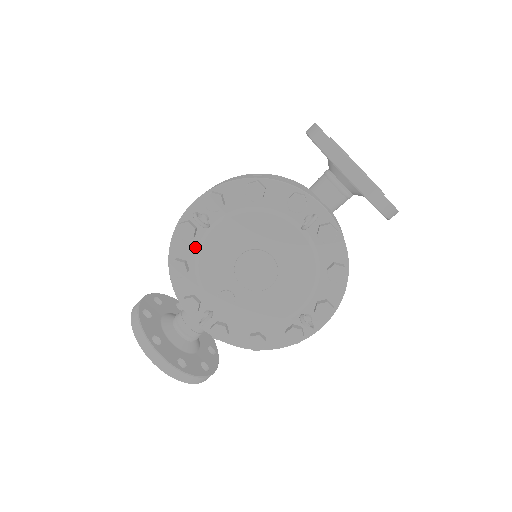
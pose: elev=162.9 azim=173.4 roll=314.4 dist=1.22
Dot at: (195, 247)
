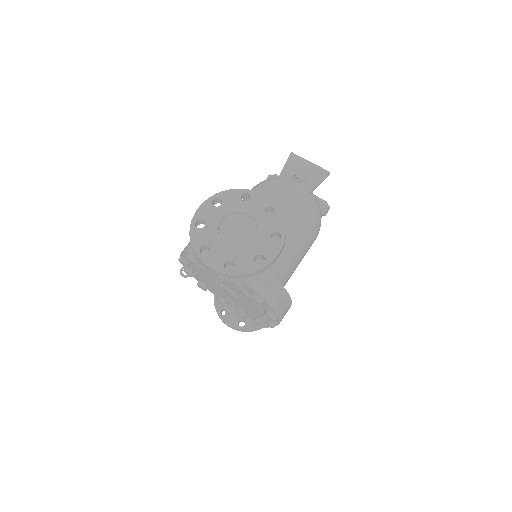
Dot at: occluded
